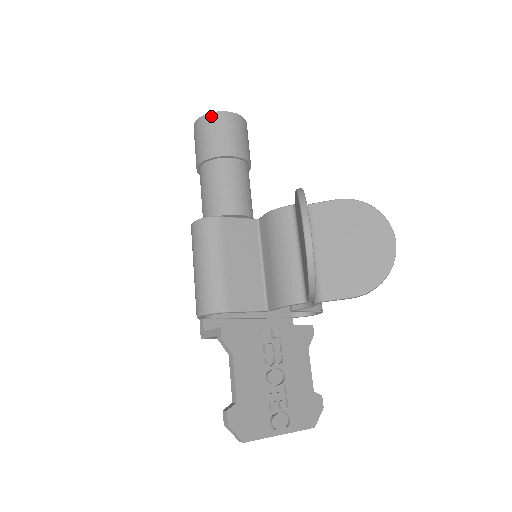
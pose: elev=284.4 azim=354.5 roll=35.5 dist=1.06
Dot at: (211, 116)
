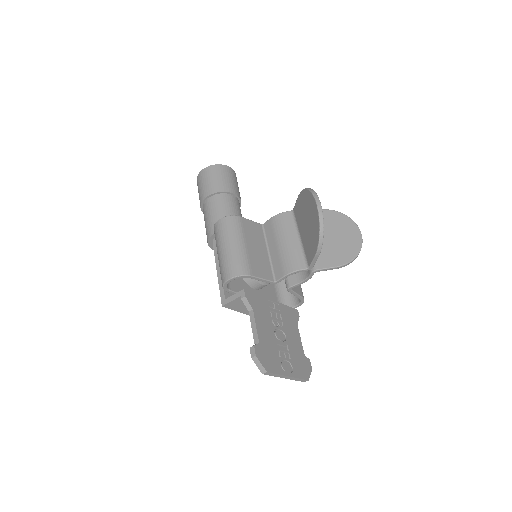
Dot at: (215, 167)
